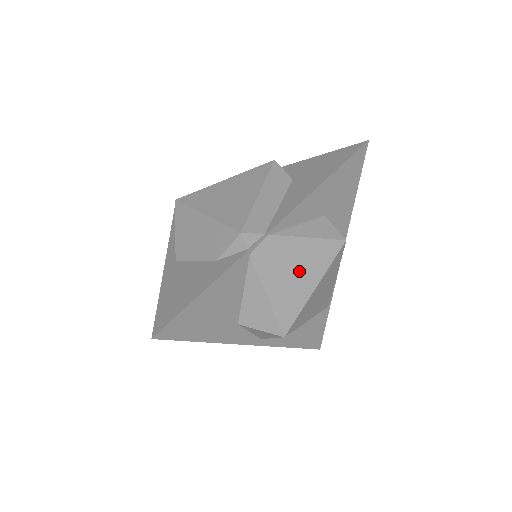
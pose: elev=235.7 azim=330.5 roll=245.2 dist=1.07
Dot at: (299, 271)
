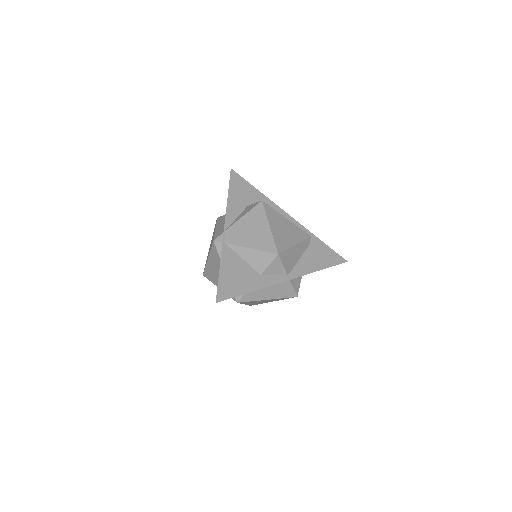
Dot at: (254, 229)
